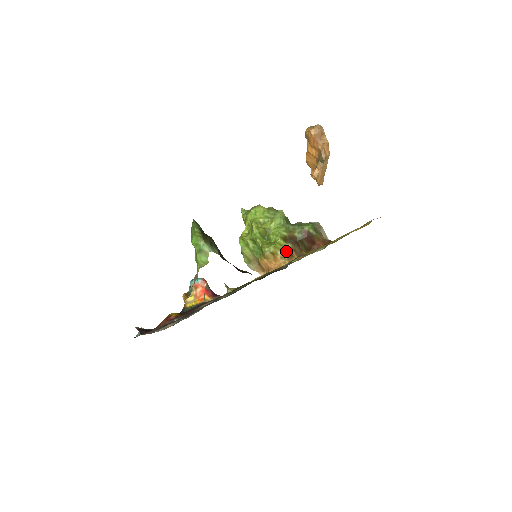
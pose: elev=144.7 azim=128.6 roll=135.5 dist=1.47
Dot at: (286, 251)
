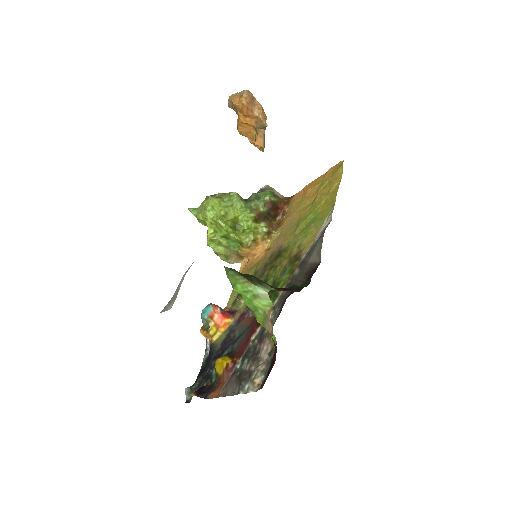
Dot at: (264, 231)
